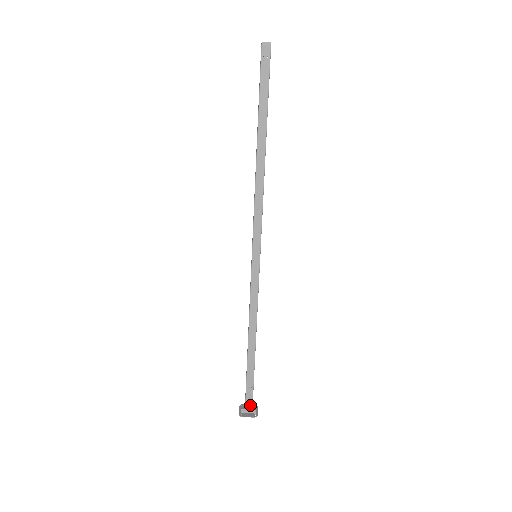
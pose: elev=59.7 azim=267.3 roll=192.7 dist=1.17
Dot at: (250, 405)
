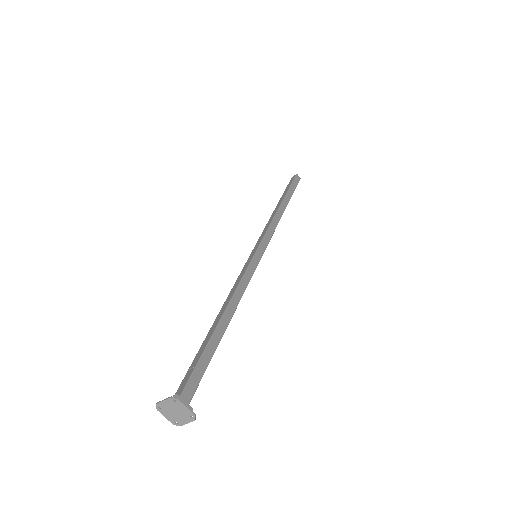
Dot at: (188, 398)
